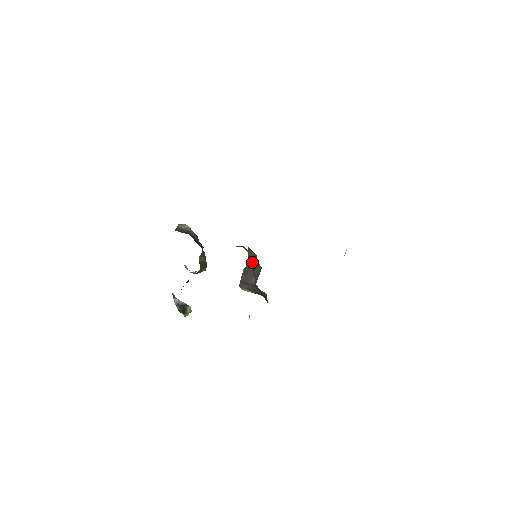
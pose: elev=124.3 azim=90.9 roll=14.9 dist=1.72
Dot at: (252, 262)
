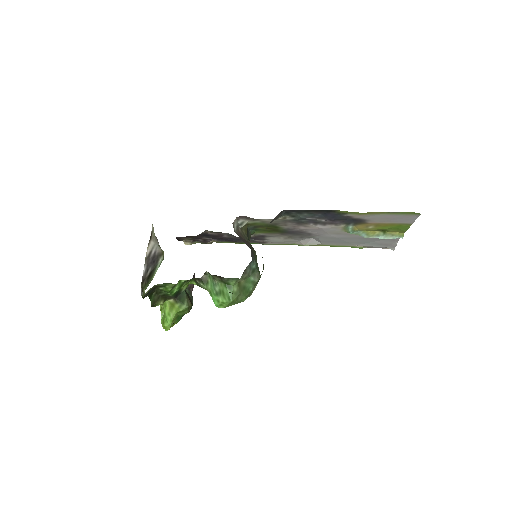
Dot at: (251, 245)
